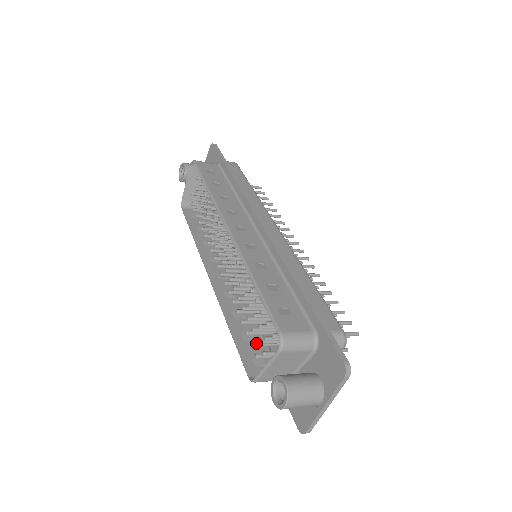
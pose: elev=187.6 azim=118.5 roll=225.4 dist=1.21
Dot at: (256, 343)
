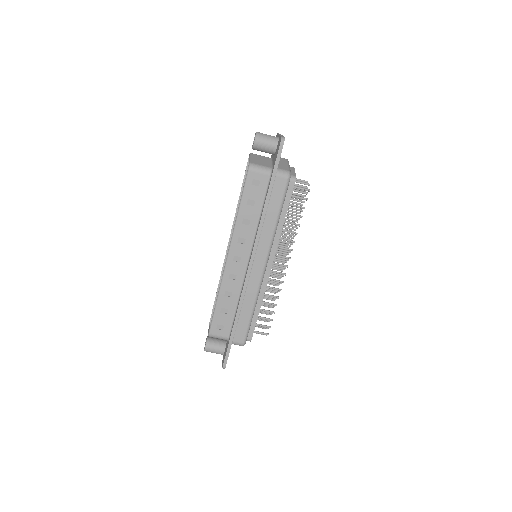
Dot at: occluded
